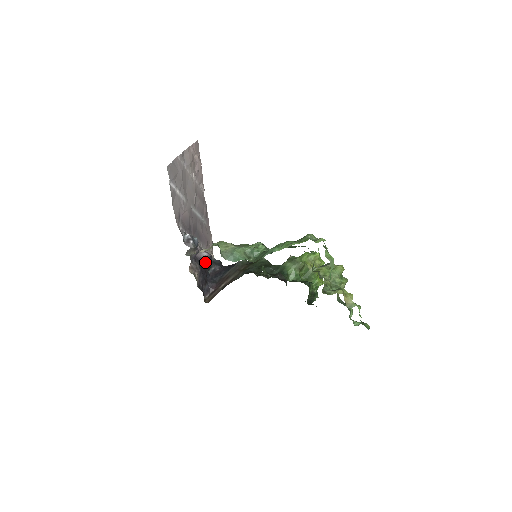
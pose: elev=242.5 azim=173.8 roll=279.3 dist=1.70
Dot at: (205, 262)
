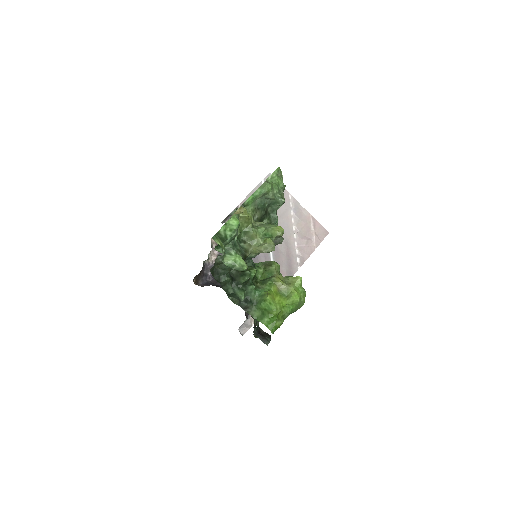
Dot at: occluded
